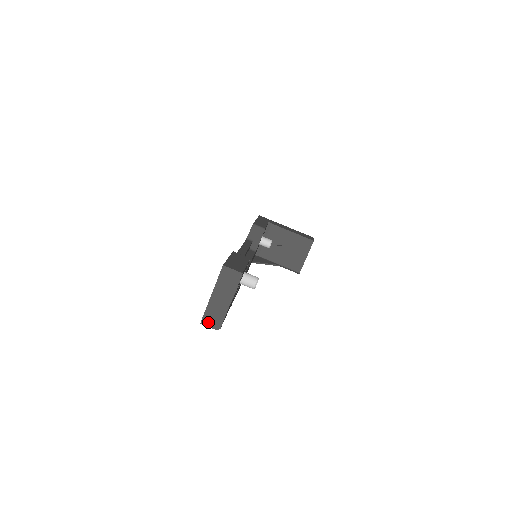
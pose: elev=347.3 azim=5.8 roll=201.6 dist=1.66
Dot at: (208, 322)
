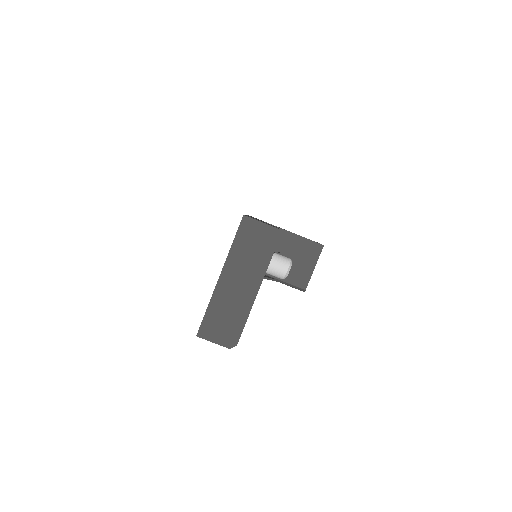
Dot at: (212, 332)
